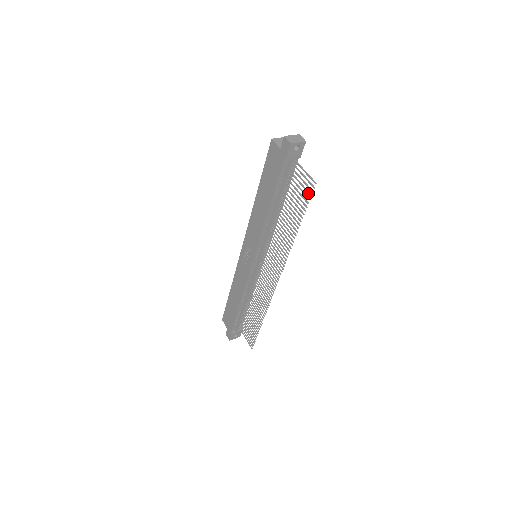
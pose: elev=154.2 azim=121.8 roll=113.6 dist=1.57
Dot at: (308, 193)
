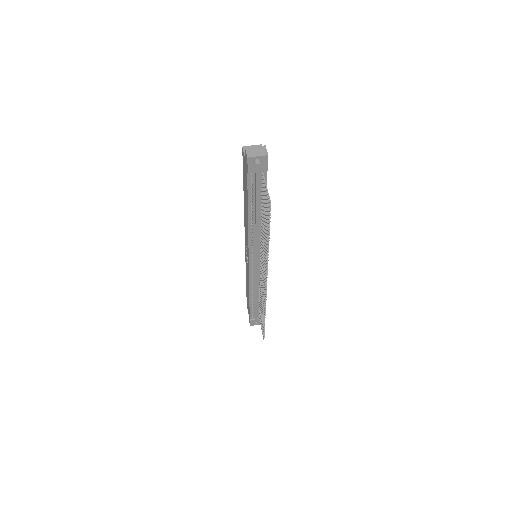
Dot at: (268, 211)
